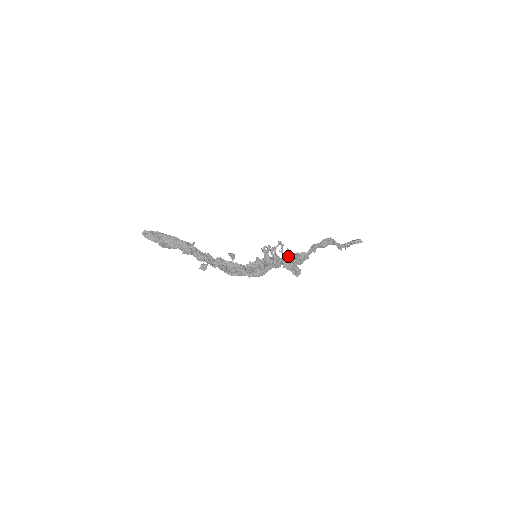
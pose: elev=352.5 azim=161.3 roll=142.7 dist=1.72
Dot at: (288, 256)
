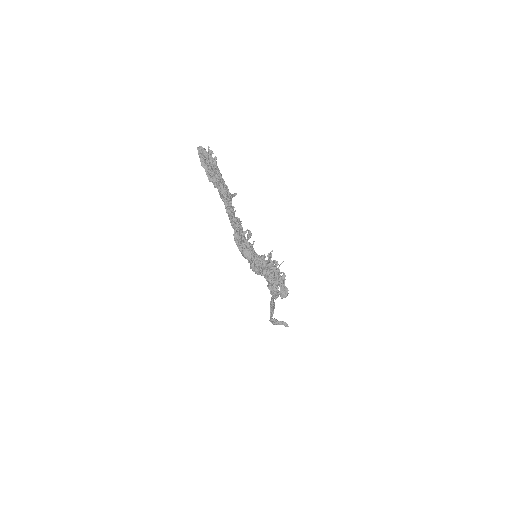
Dot at: occluded
